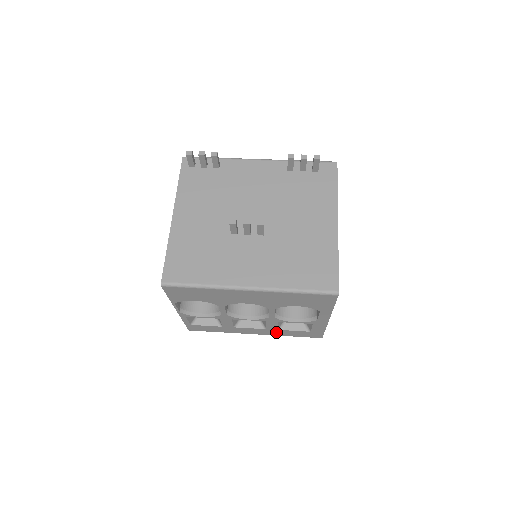
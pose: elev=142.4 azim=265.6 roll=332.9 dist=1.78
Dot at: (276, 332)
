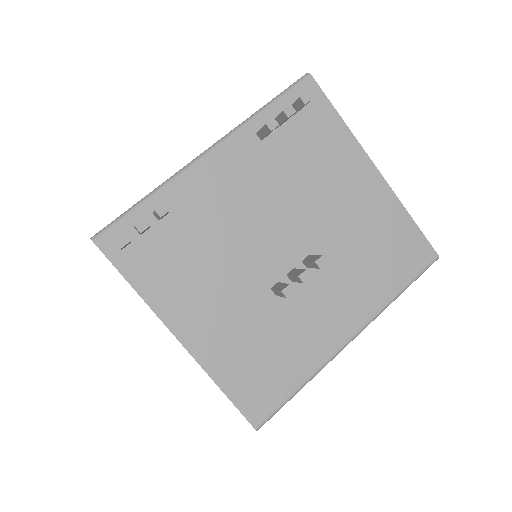
Dot at: occluded
